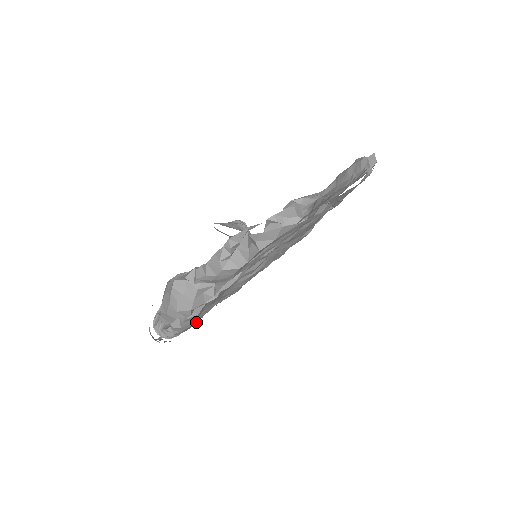
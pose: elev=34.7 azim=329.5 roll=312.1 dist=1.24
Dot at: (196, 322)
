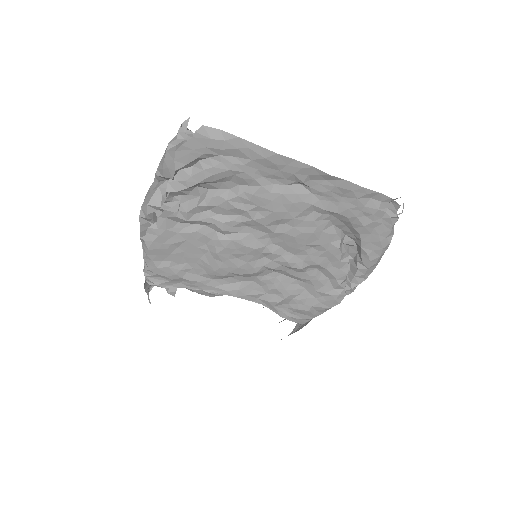
Dot at: occluded
